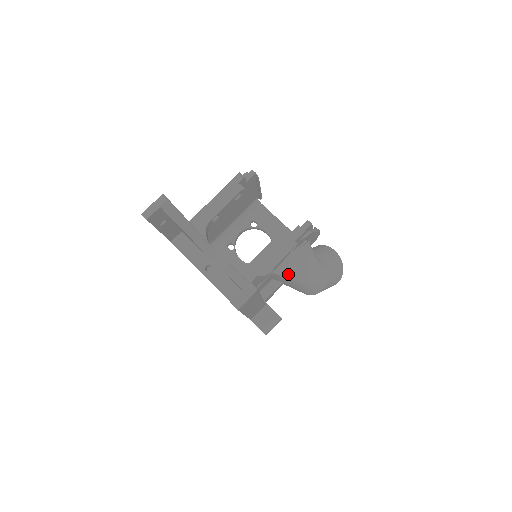
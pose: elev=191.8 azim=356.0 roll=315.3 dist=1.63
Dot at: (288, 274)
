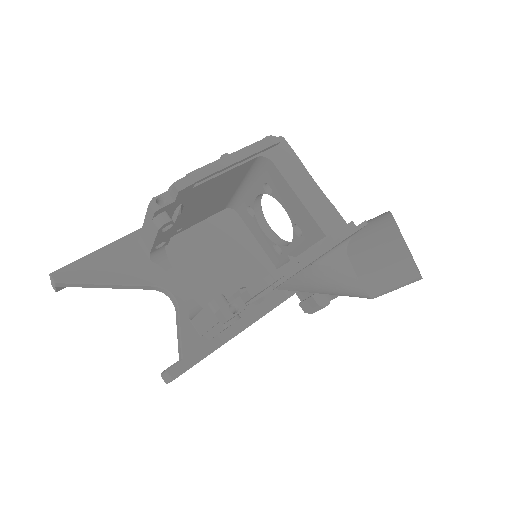
Dot at: (297, 289)
